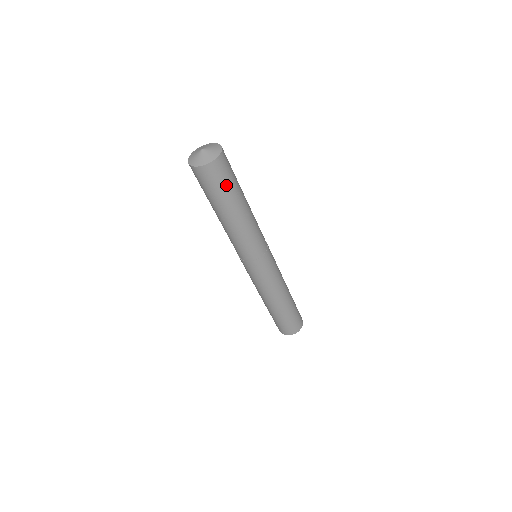
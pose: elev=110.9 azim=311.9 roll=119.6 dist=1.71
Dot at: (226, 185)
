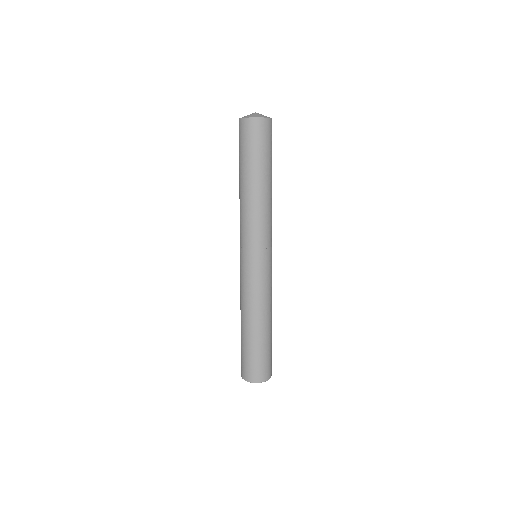
Dot at: occluded
